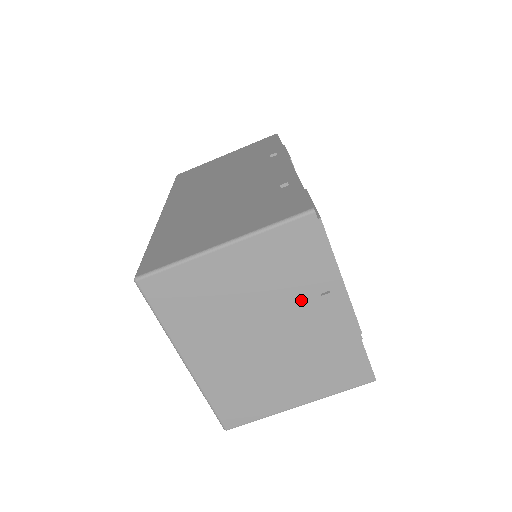
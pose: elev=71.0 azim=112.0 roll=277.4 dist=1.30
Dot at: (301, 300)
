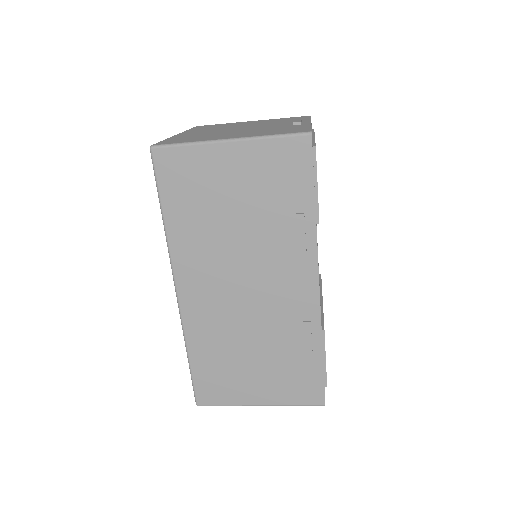
Dot at: occluded
